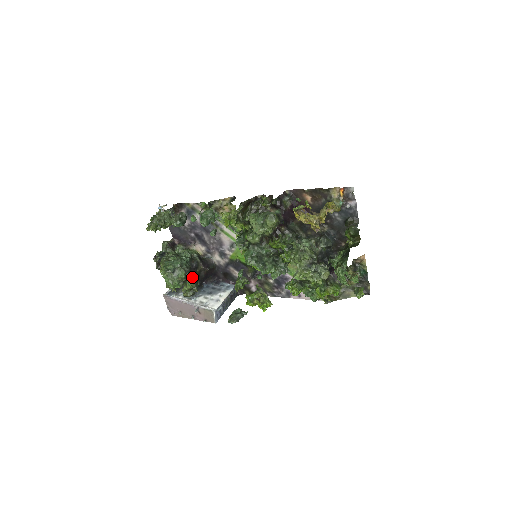
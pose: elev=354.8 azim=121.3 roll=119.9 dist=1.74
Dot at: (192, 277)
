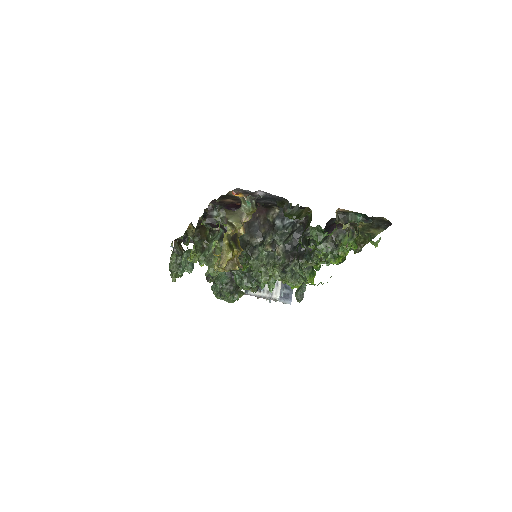
Dot at: occluded
